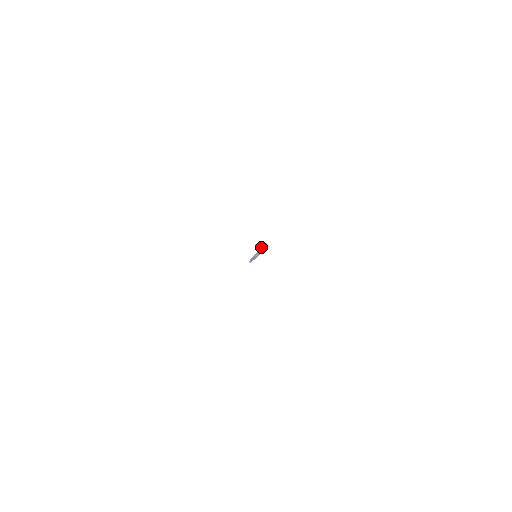
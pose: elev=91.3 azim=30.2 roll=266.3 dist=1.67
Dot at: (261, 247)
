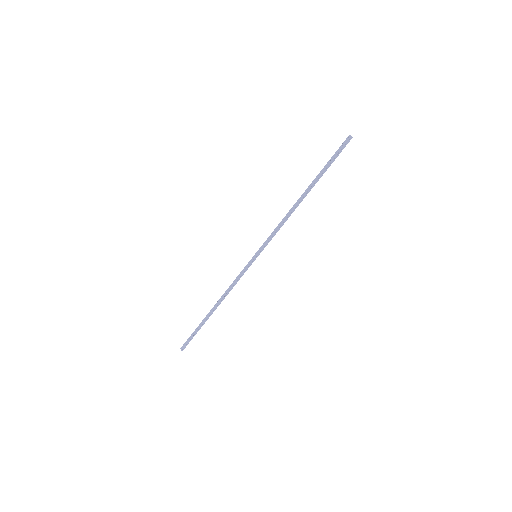
Dot at: (327, 162)
